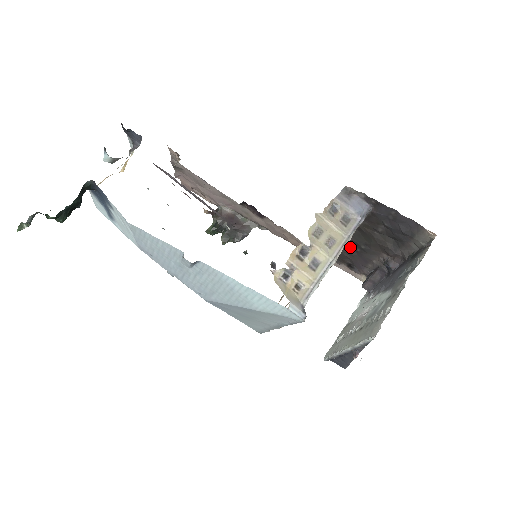
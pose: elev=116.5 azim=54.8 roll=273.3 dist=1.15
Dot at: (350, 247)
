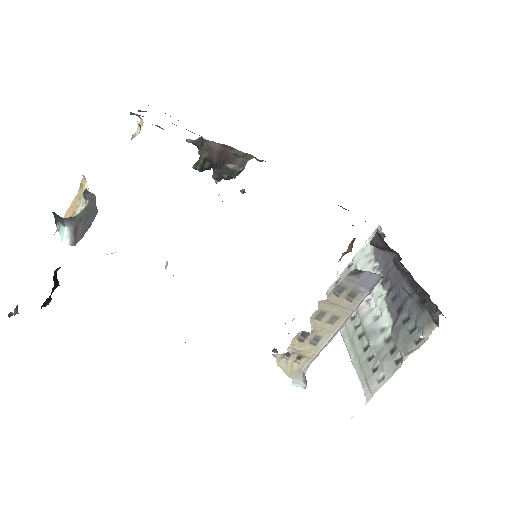
Dot at: occluded
